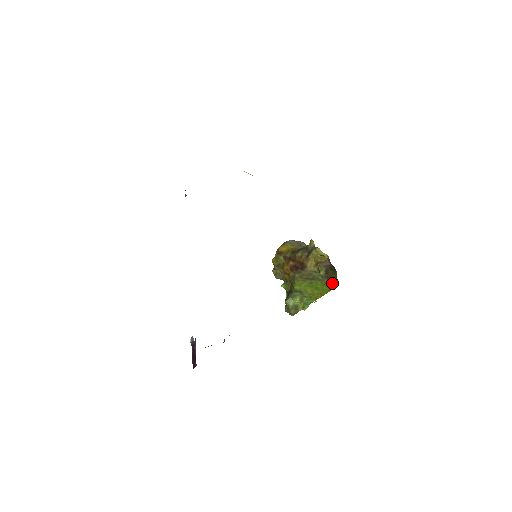
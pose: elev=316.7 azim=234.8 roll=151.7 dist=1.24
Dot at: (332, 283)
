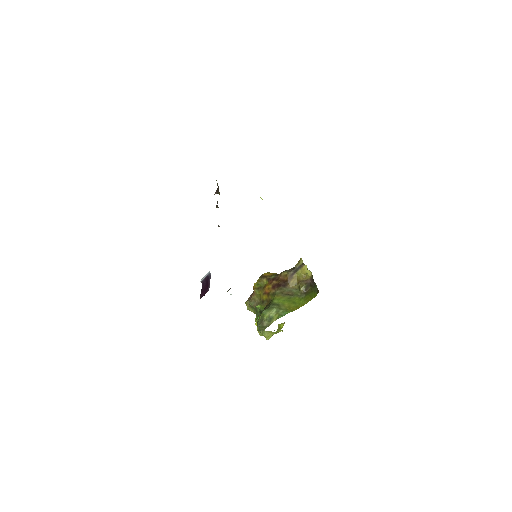
Dot at: (310, 296)
